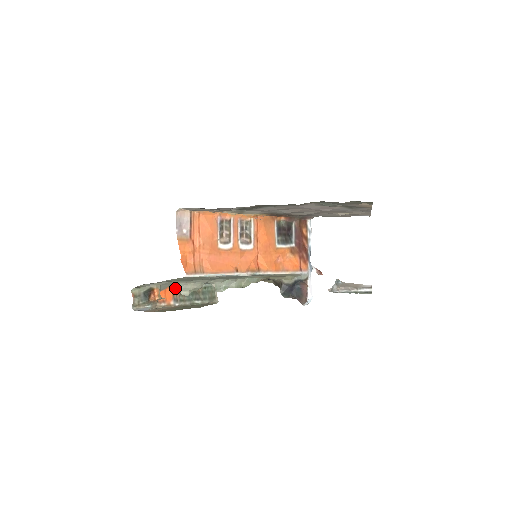
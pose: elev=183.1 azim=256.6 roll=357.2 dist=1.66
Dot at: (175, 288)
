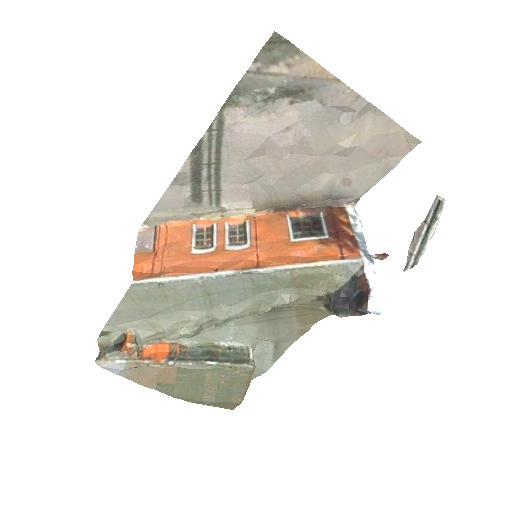
Dot at: (174, 346)
